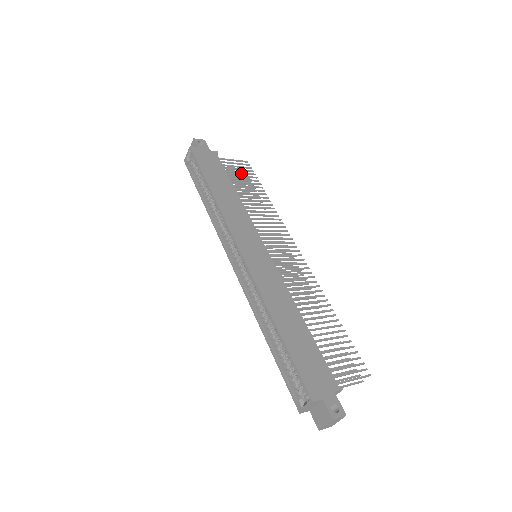
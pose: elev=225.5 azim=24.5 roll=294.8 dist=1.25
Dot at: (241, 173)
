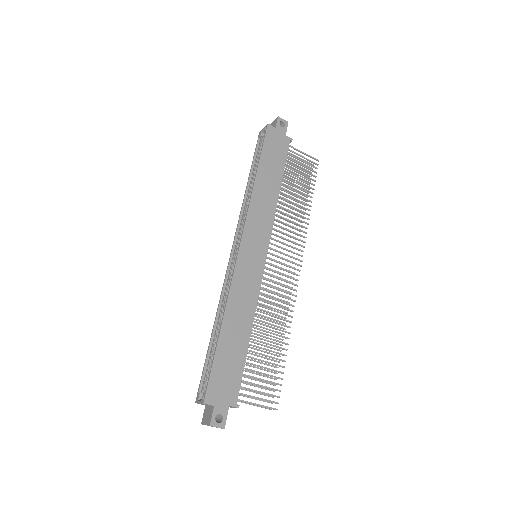
Dot at: (302, 170)
